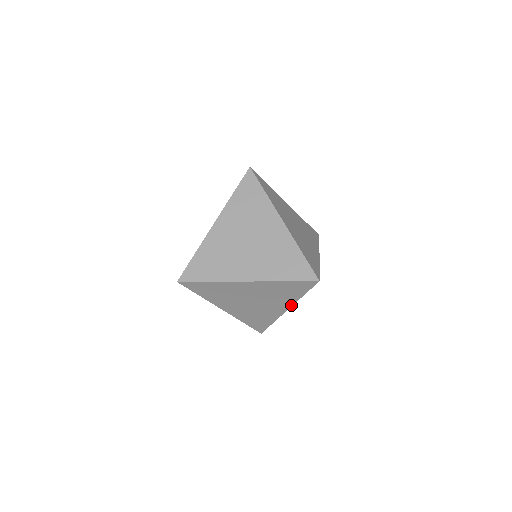
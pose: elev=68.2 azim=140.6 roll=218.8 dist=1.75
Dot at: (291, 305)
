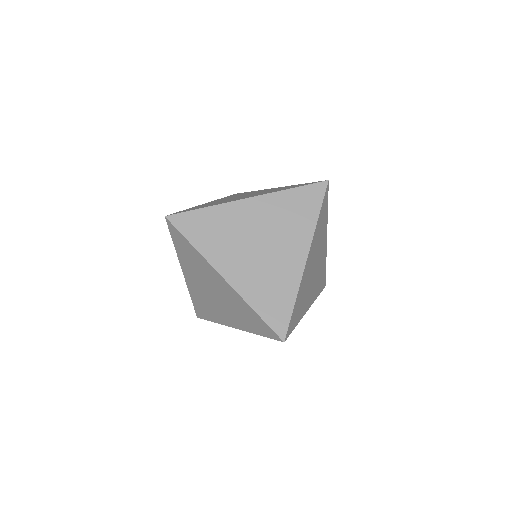
Dot at: (303, 315)
